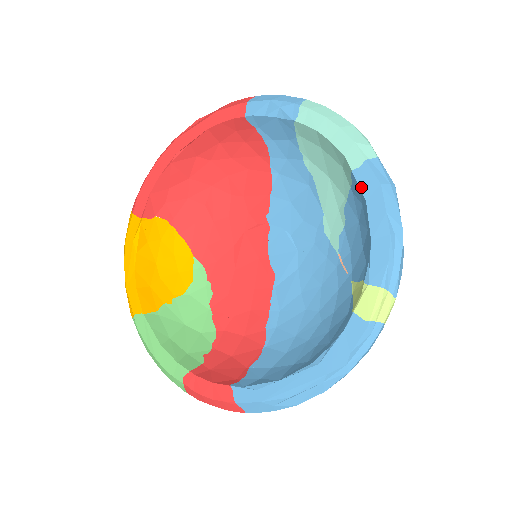
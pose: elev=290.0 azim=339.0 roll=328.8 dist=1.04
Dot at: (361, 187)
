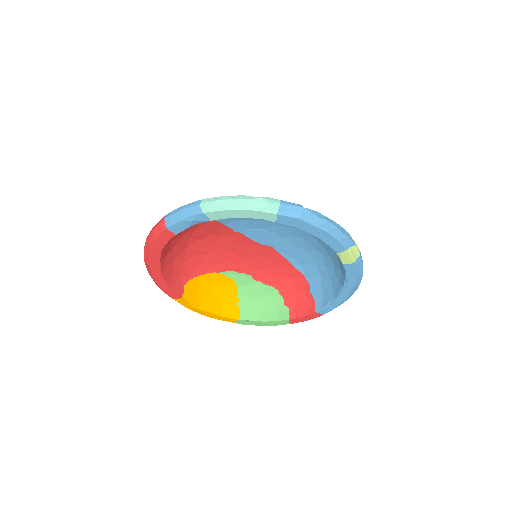
Dot at: (289, 225)
